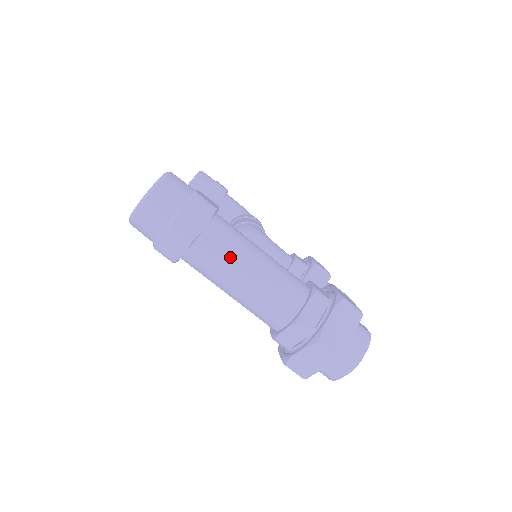
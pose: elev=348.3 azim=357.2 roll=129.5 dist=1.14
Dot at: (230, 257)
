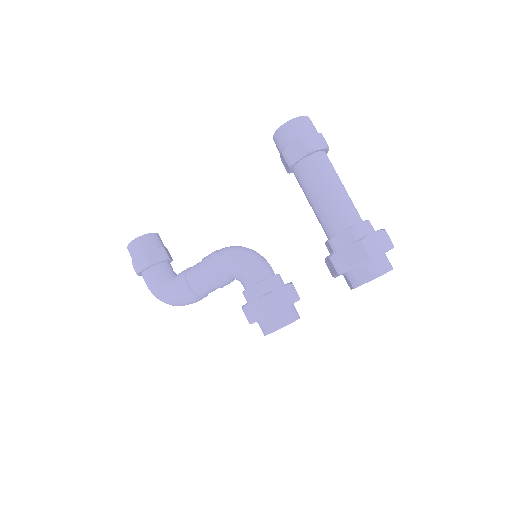
Dot at: occluded
